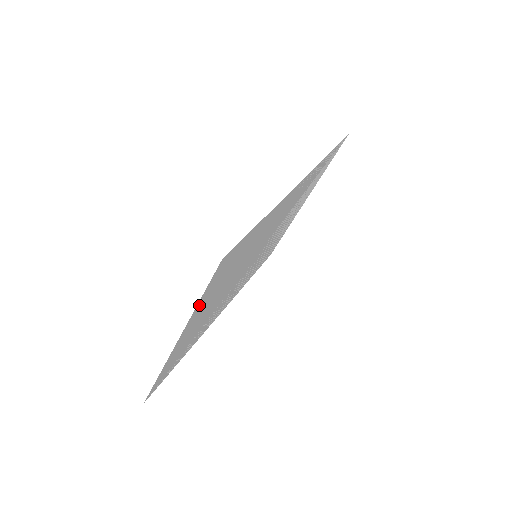
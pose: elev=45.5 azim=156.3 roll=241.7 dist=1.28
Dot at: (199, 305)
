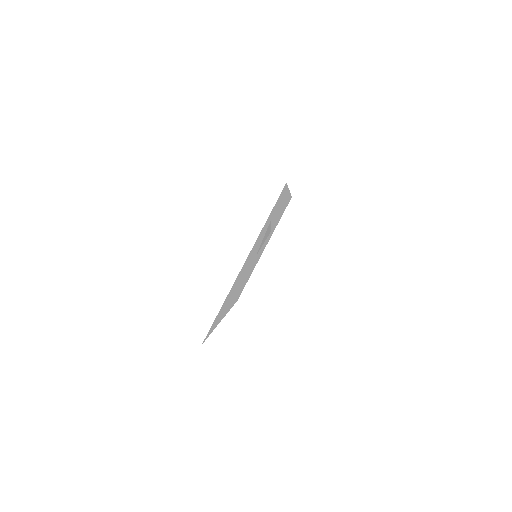
Dot at: (262, 229)
